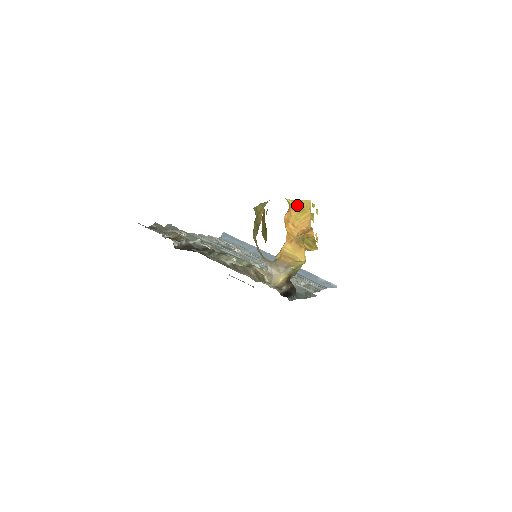
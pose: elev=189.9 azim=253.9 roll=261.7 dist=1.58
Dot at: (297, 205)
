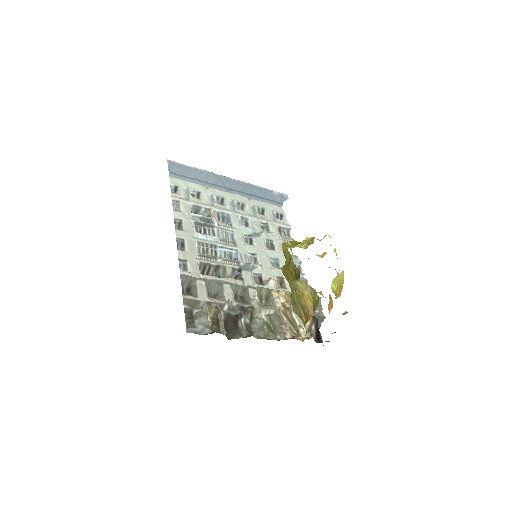
Dot at: (337, 285)
